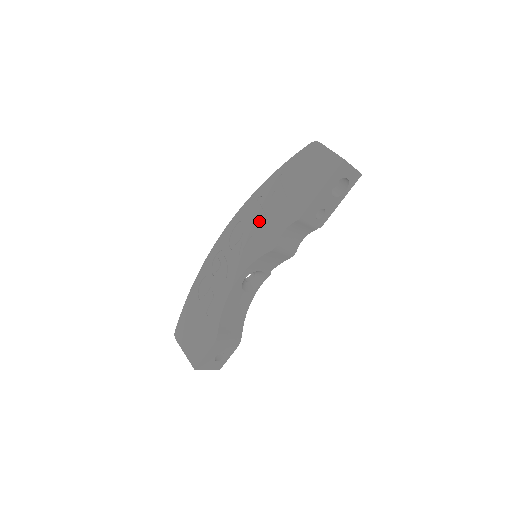
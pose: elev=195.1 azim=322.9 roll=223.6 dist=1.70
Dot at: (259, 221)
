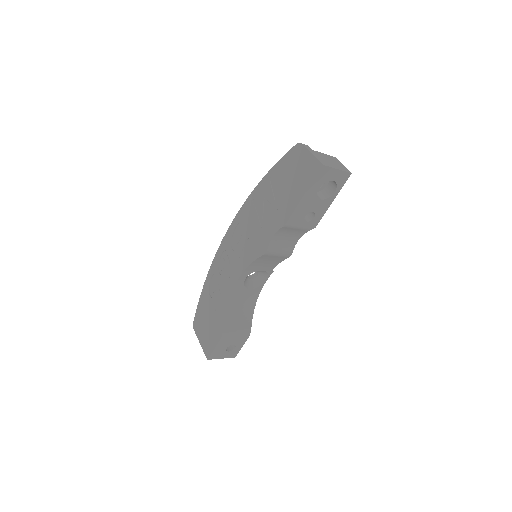
Dot at: (253, 224)
